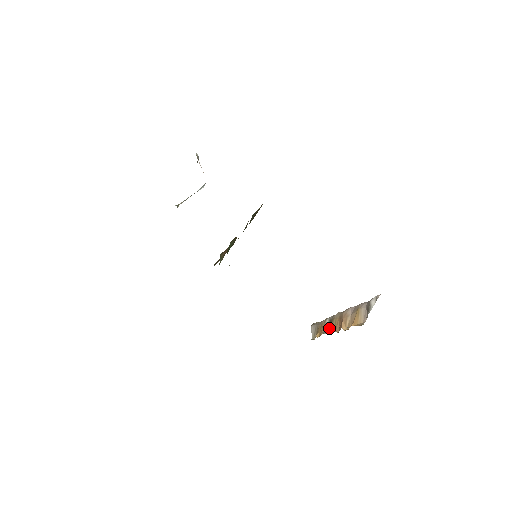
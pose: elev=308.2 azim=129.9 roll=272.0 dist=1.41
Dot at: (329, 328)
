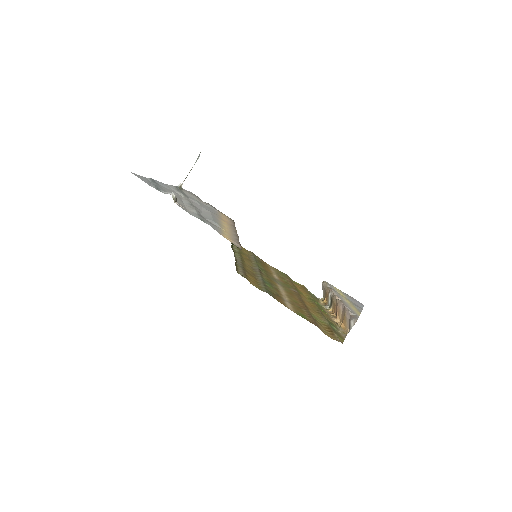
Dot at: (331, 304)
